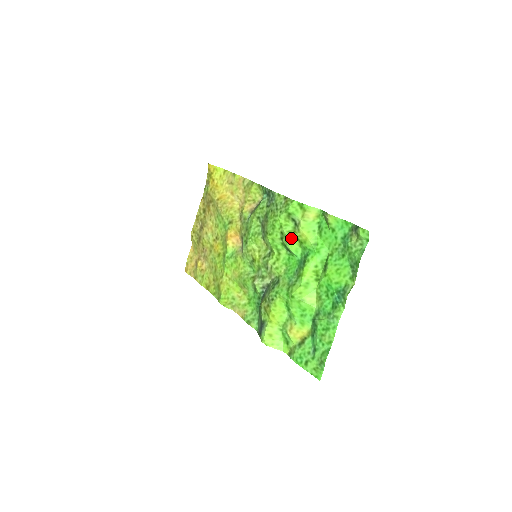
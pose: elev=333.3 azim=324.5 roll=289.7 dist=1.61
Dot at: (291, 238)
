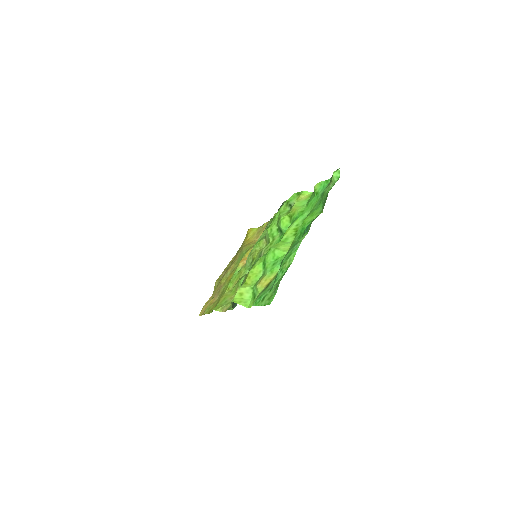
Dot at: (284, 217)
